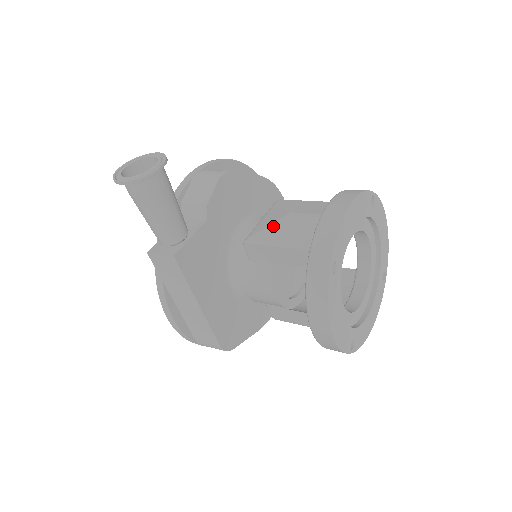
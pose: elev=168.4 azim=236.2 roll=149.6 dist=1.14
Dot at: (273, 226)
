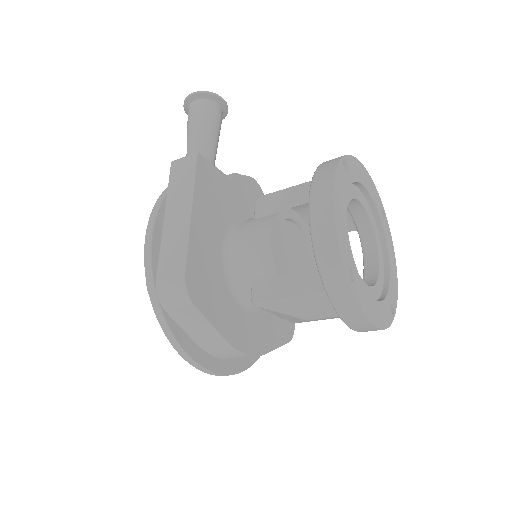
Dot at: occluded
